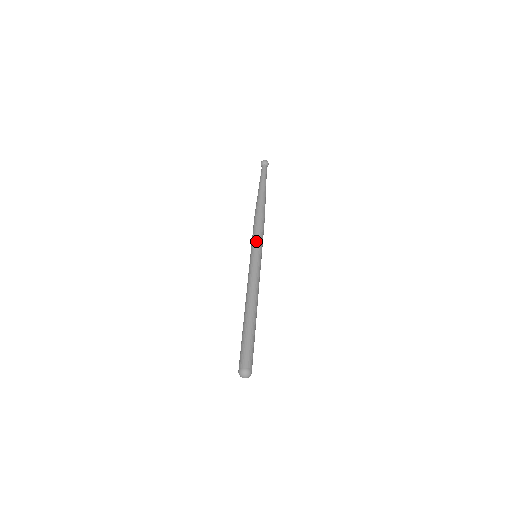
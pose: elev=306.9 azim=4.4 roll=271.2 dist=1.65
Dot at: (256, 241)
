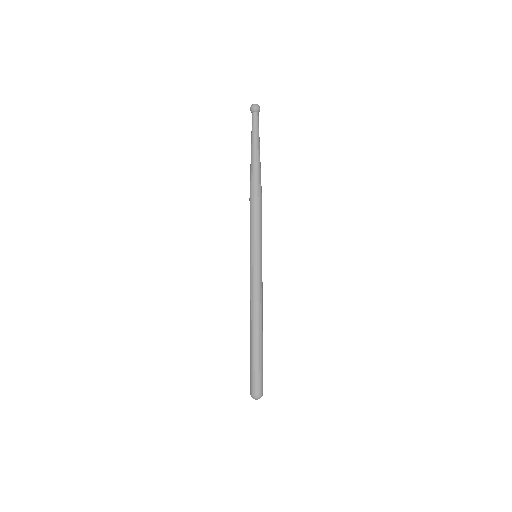
Dot at: (253, 239)
